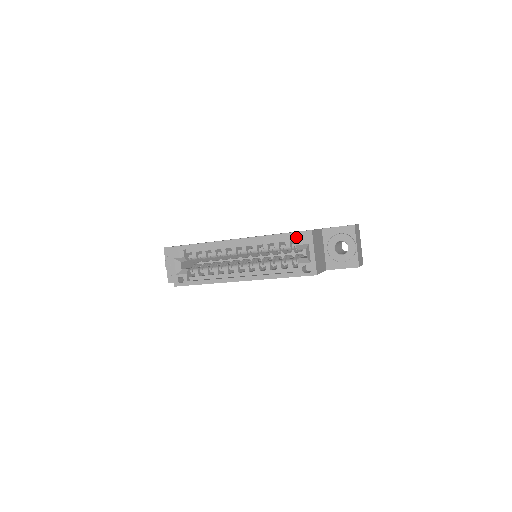
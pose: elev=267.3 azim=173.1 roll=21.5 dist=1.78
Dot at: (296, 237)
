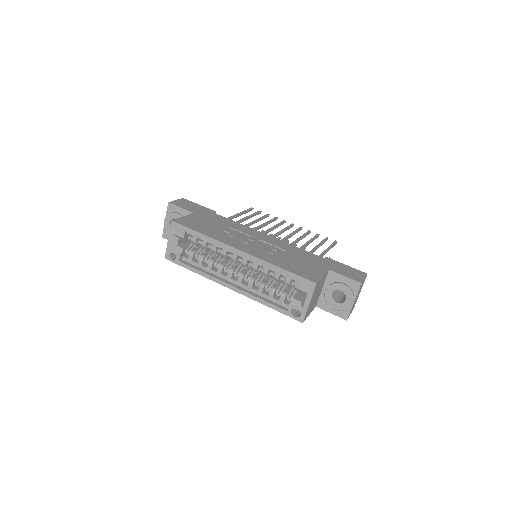
Dot at: (299, 281)
